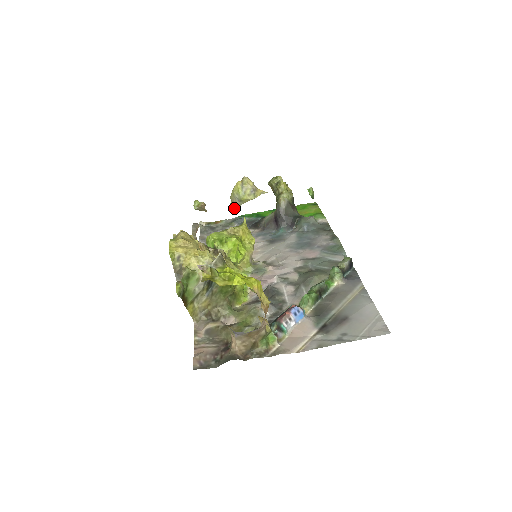
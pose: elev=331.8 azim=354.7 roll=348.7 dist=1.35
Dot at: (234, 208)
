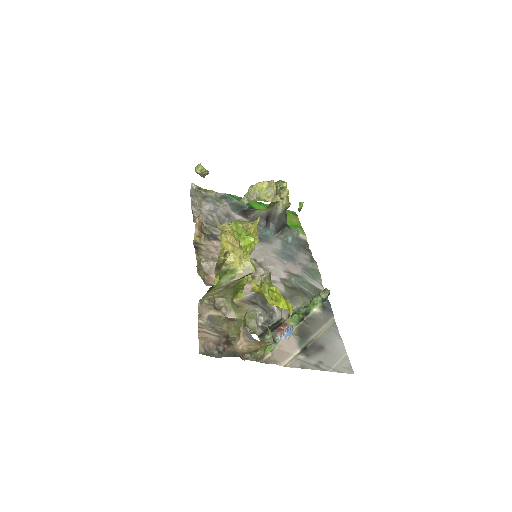
Dot at: (247, 200)
